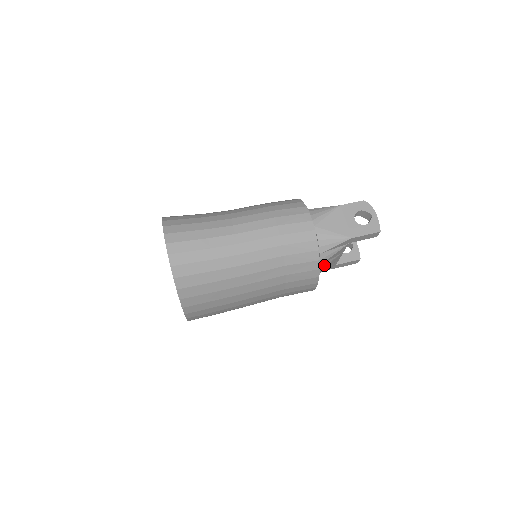
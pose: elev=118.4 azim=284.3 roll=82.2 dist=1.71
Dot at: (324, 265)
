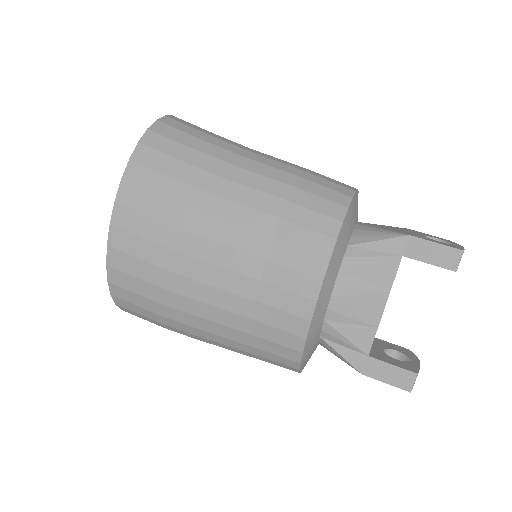
Dot at: (347, 283)
